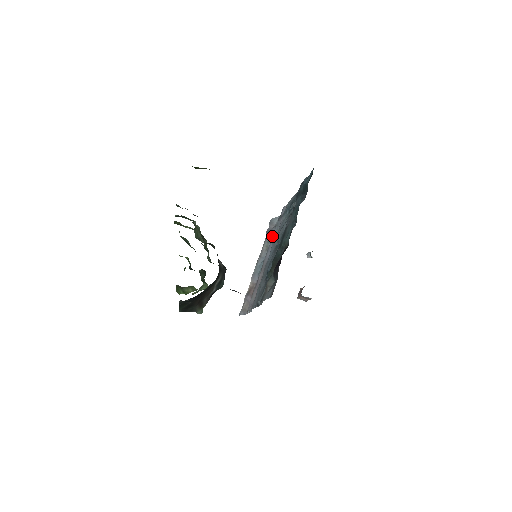
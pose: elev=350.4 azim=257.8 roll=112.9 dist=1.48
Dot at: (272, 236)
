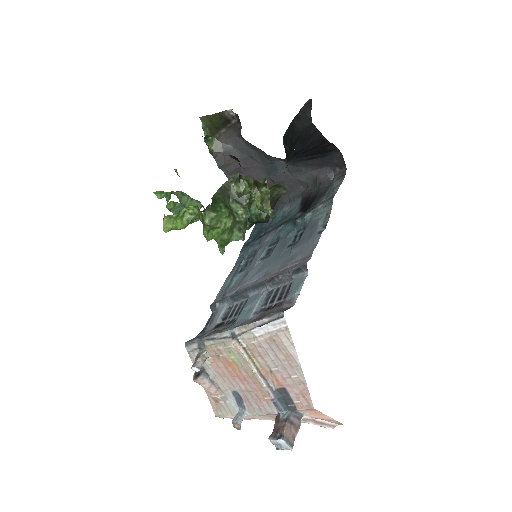
Dot at: occluded
